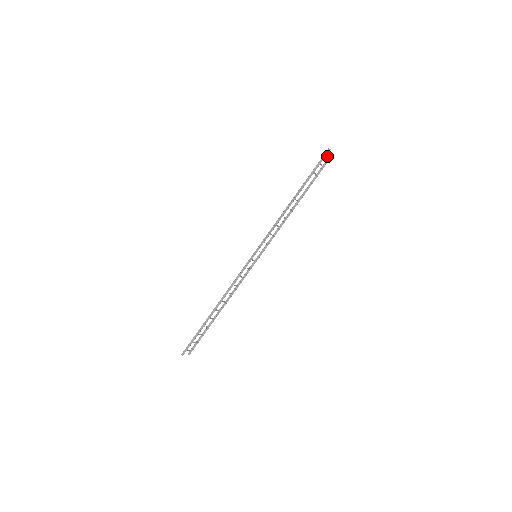
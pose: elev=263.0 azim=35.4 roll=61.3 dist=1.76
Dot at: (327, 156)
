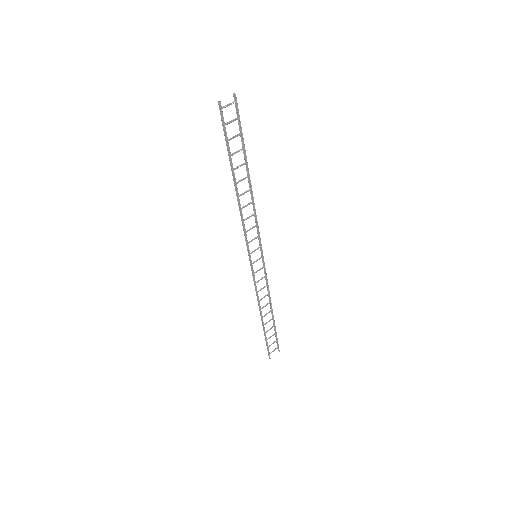
Dot at: (229, 105)
